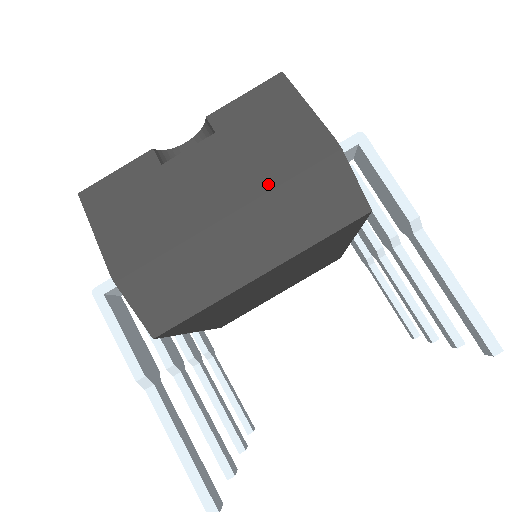
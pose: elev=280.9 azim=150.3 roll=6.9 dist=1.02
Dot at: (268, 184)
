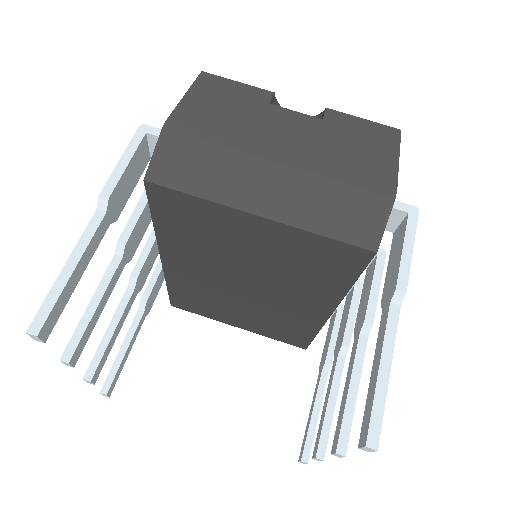
Dot at: (324, 171)
